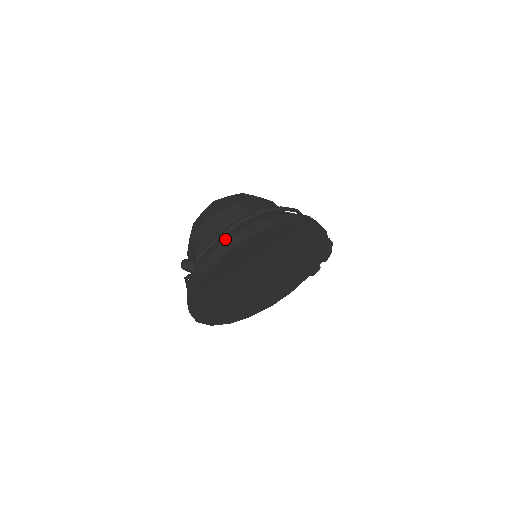
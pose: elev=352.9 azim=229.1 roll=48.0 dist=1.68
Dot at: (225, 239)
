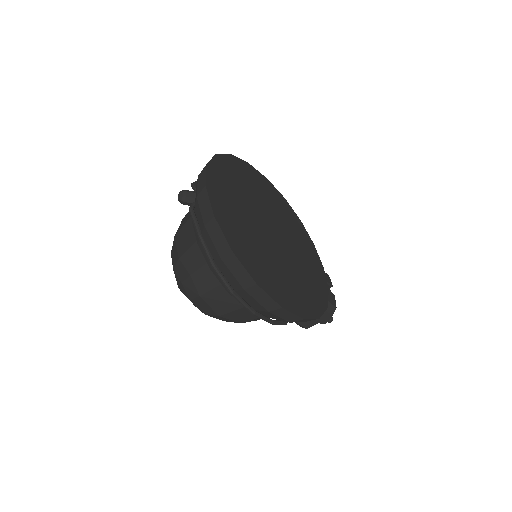
Dot at: occluded
